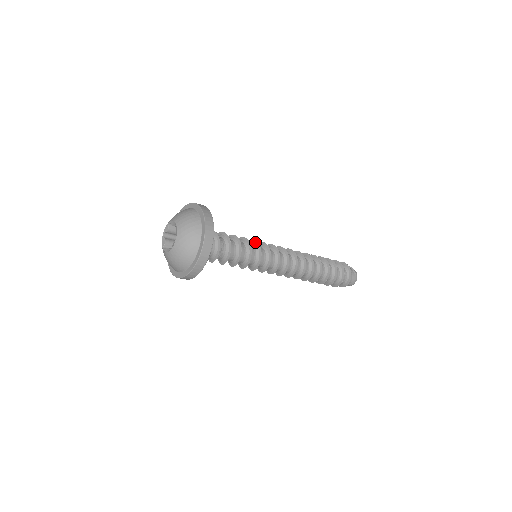
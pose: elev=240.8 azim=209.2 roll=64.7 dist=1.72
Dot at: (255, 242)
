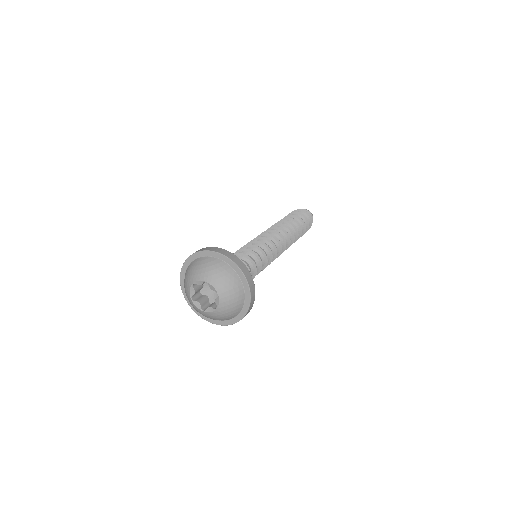
Dot at: (263, 253)
